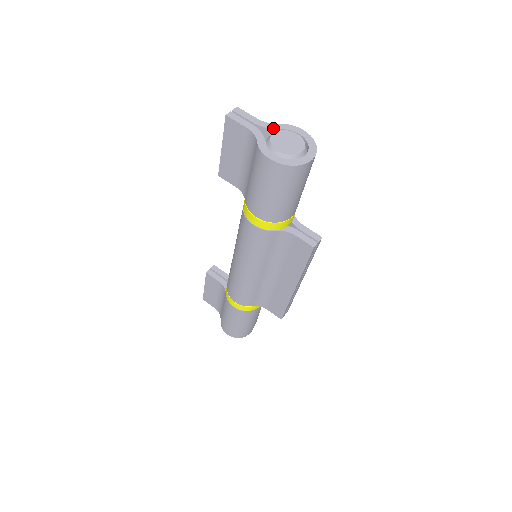
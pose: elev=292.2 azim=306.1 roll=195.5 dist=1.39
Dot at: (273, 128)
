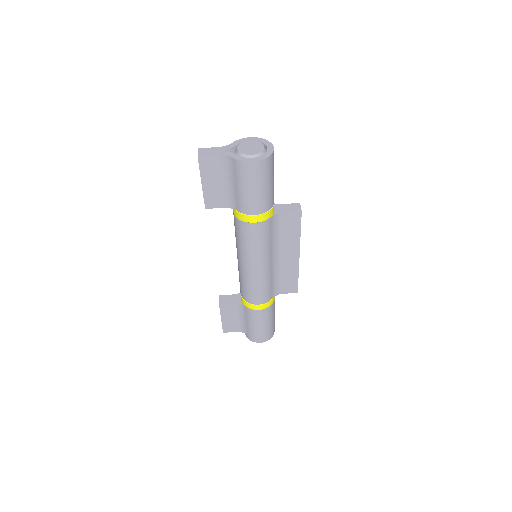
Dot at: (233, 146)
